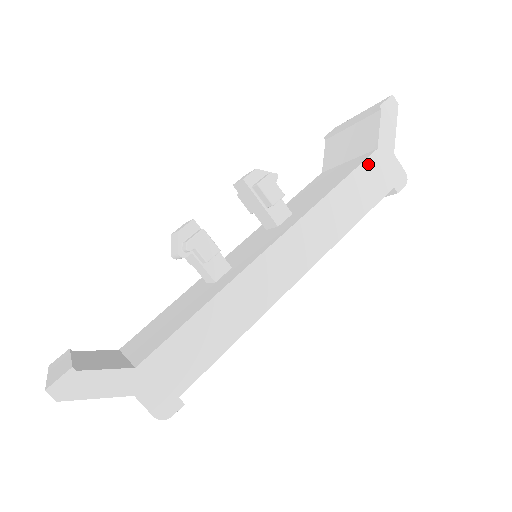
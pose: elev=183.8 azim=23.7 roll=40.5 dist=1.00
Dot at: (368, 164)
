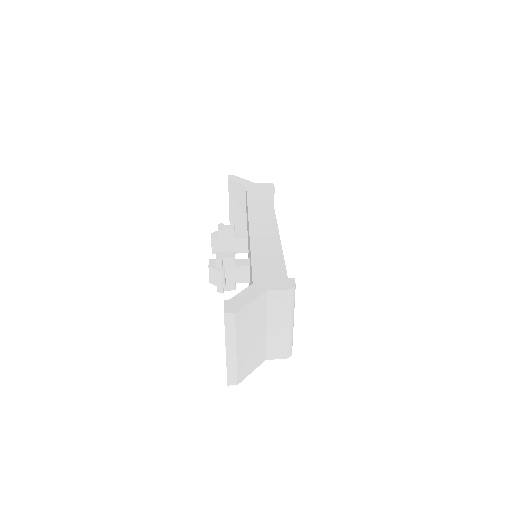
Dot at: (249, 190)
